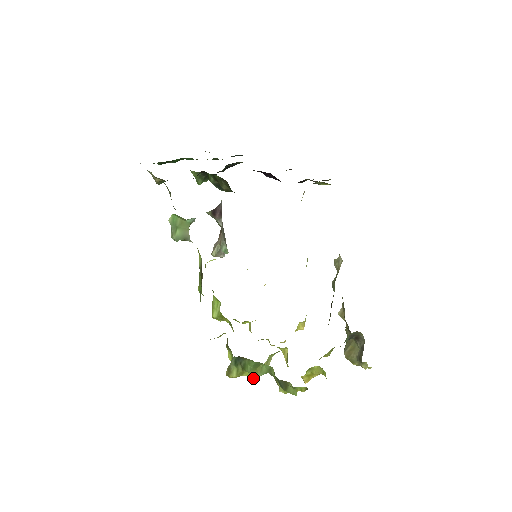
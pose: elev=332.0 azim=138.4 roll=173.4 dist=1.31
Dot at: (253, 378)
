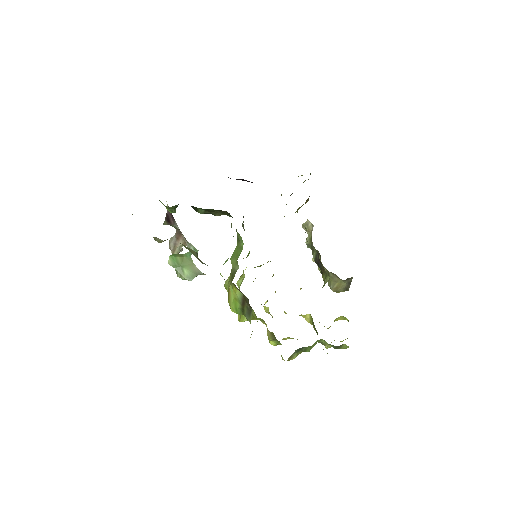
Dot at: occluded
